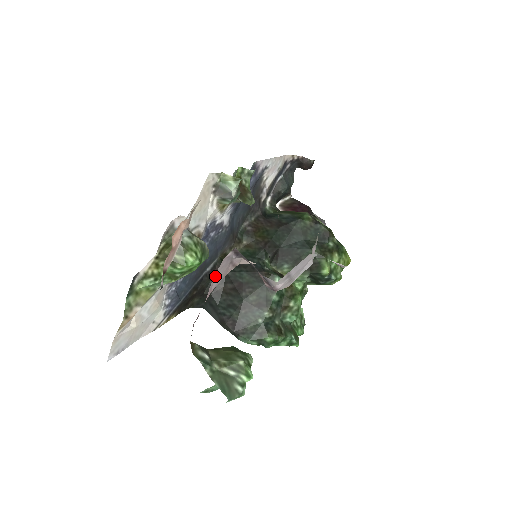
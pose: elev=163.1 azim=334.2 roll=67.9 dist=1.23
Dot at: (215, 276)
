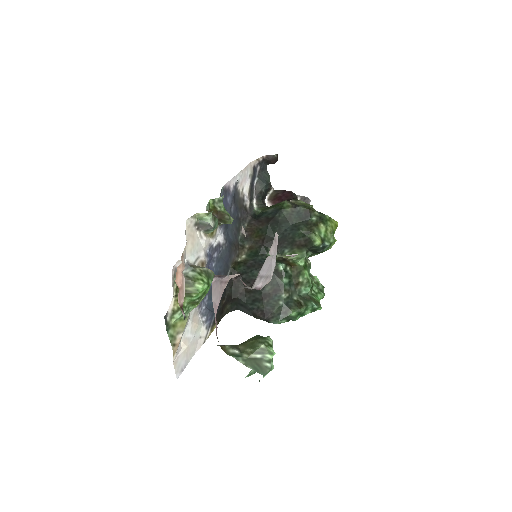
Dot at: (213, 297)
